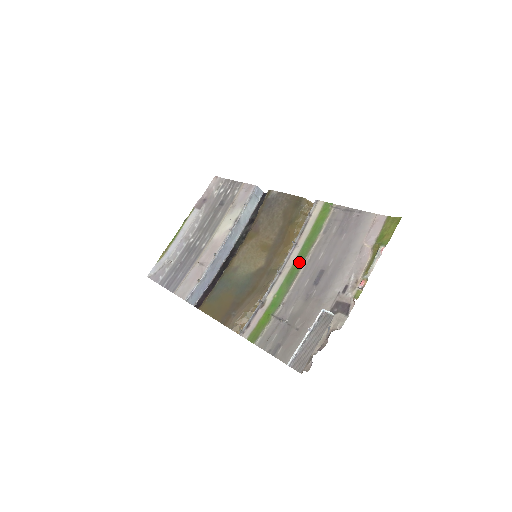
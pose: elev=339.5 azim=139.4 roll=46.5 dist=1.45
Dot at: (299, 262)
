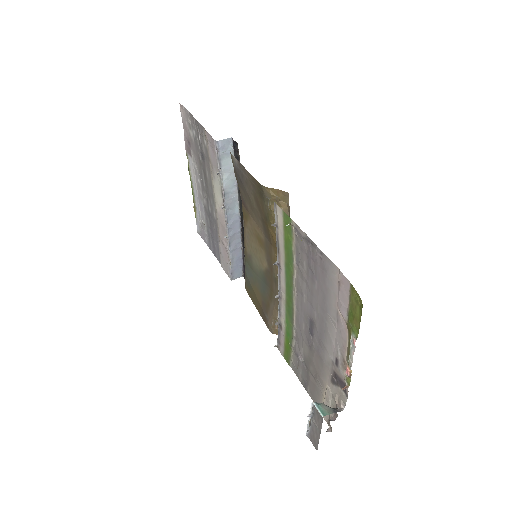
Dot at: (289, 295)
